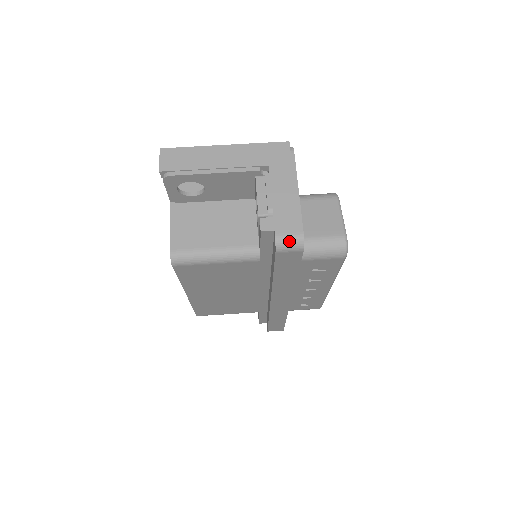
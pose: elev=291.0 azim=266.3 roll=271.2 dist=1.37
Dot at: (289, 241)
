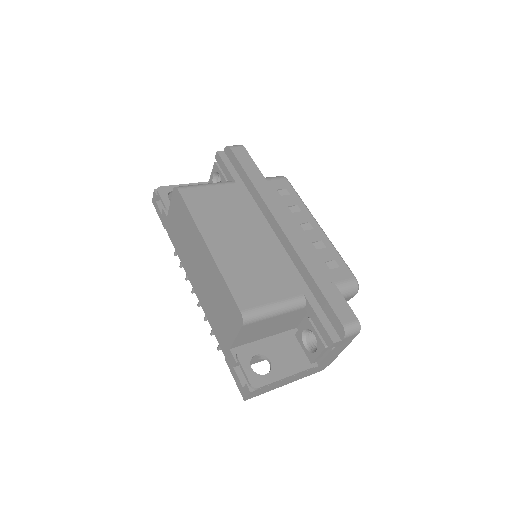
Dot at: occluded
